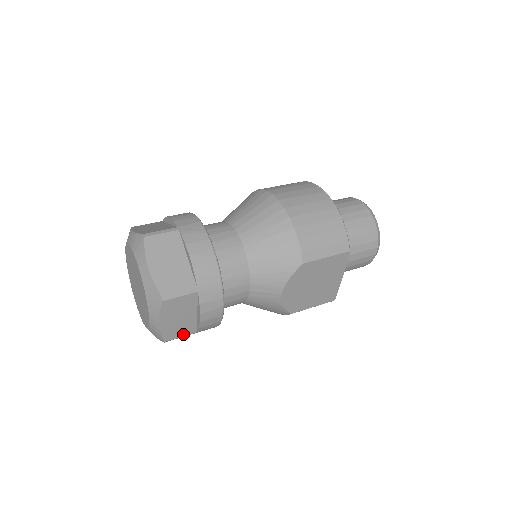
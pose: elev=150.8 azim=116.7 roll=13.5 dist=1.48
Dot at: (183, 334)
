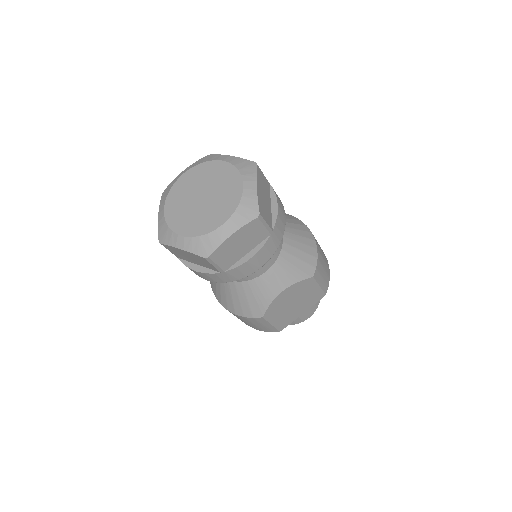
Dot at: (220, 263)
